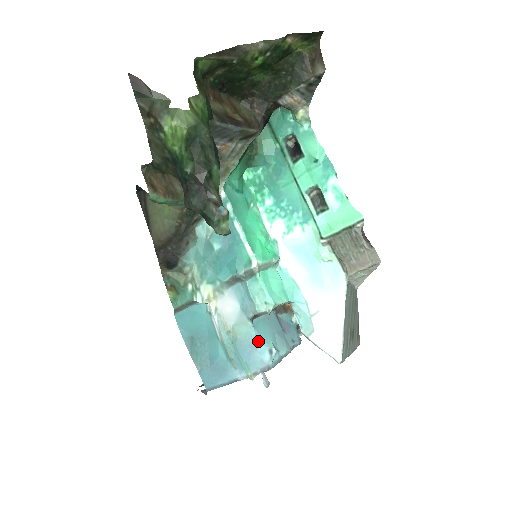
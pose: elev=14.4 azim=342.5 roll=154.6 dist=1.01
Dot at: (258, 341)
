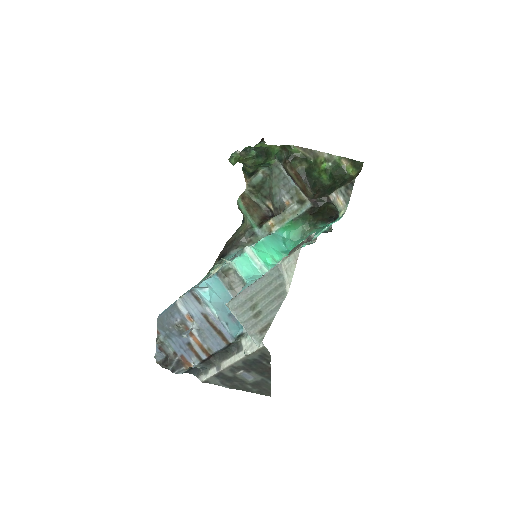
Dot at: (207, 281)
